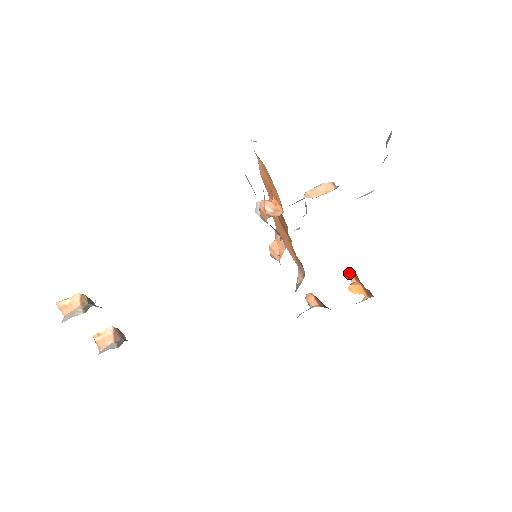
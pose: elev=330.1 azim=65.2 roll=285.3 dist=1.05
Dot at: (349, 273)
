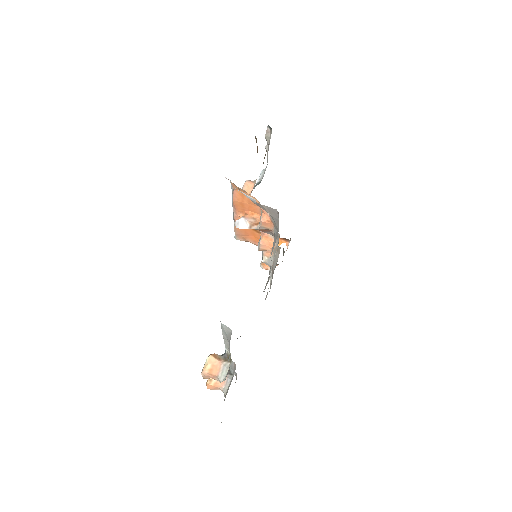
Dot at: occluded
